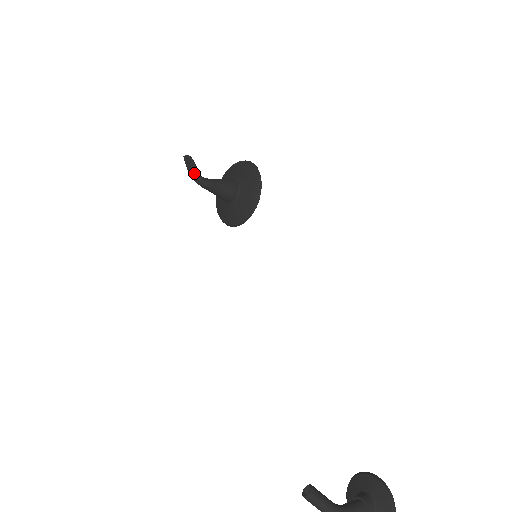
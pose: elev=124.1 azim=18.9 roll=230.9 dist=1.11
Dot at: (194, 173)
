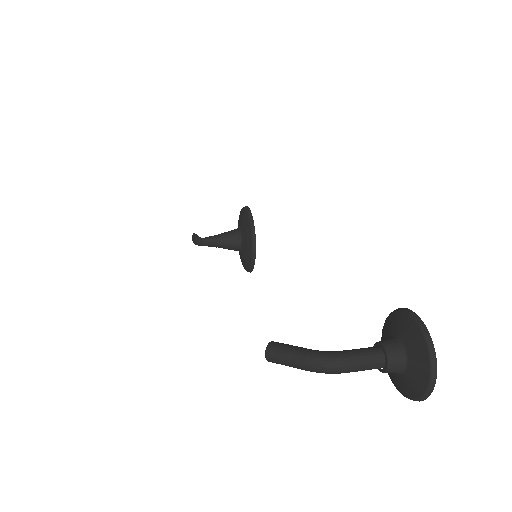
Dot at: (195, 239)
